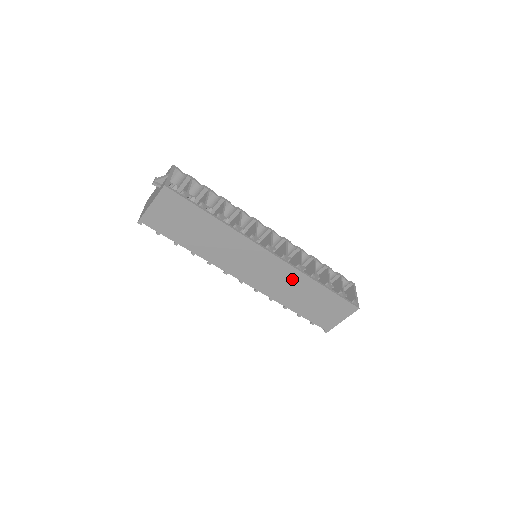
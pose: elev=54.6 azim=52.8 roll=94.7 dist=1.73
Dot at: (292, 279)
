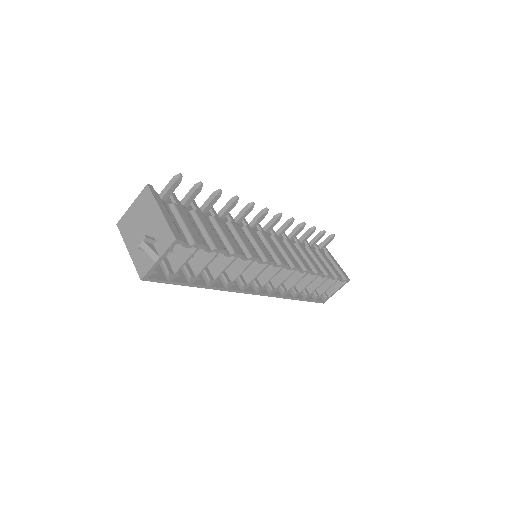
Dot at: occluded
